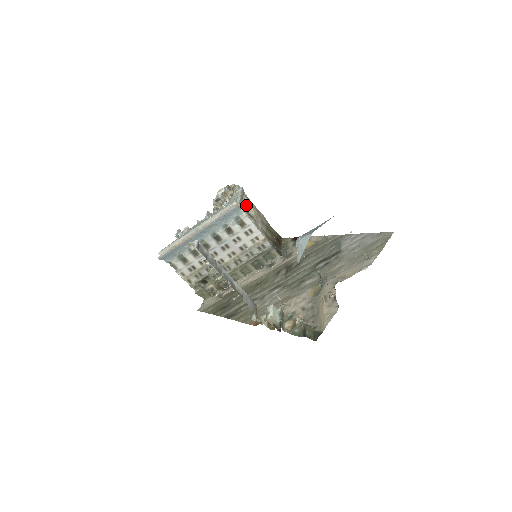
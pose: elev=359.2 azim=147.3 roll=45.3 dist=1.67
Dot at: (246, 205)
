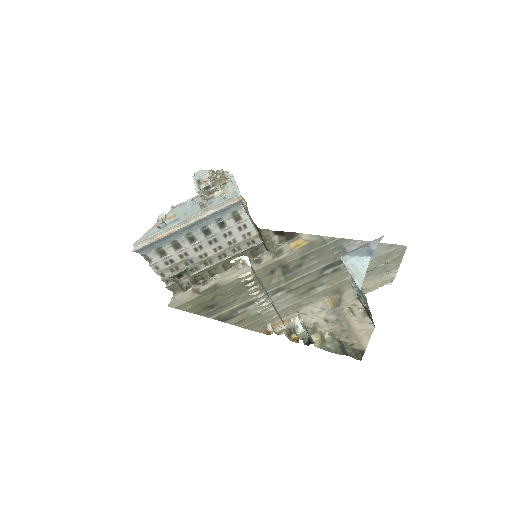
Dot at: occluded
